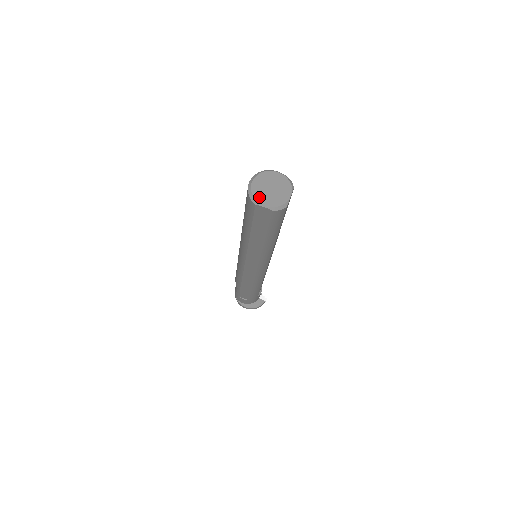
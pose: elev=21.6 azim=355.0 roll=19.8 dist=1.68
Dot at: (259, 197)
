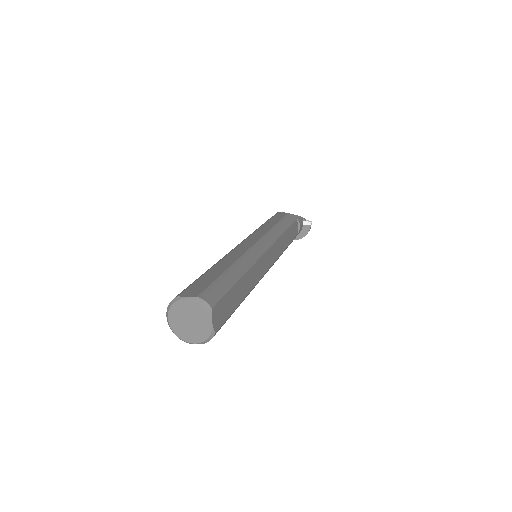
Dot at: (183, 336)
